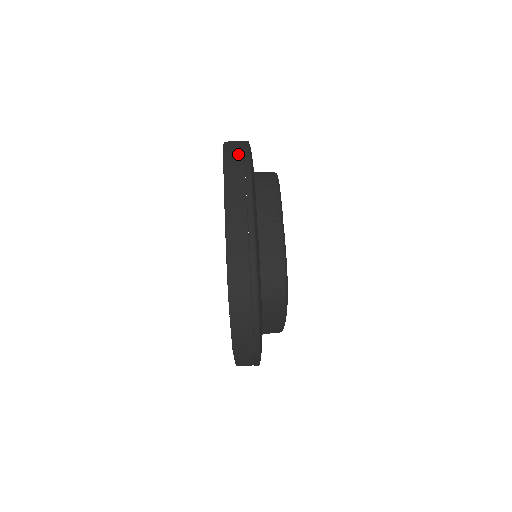
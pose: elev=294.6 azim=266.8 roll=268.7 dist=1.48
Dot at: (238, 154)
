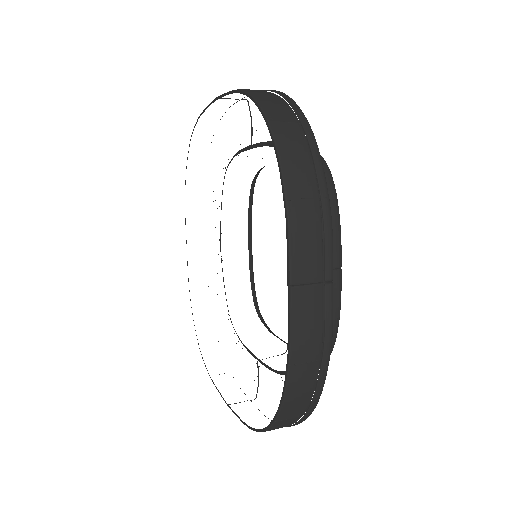
Dot at: occluded
